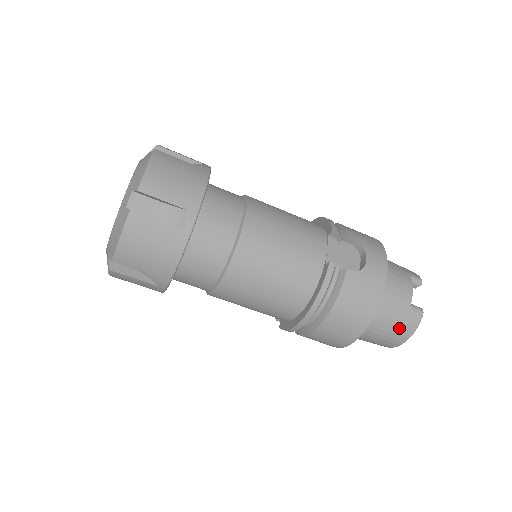
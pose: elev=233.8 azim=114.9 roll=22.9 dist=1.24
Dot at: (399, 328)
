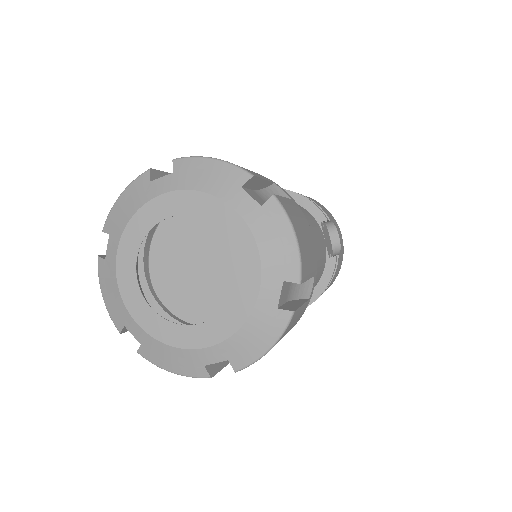
Dot at: occluded
